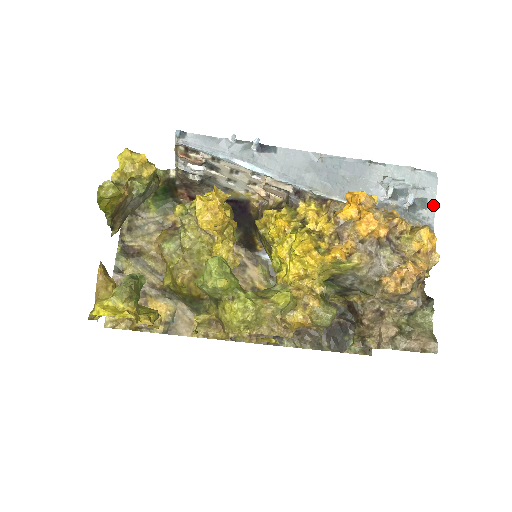
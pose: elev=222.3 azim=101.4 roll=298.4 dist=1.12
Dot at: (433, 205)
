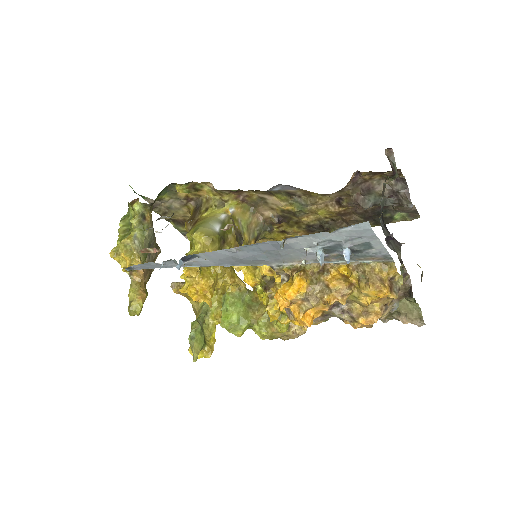
Dot at: (379, 244)
